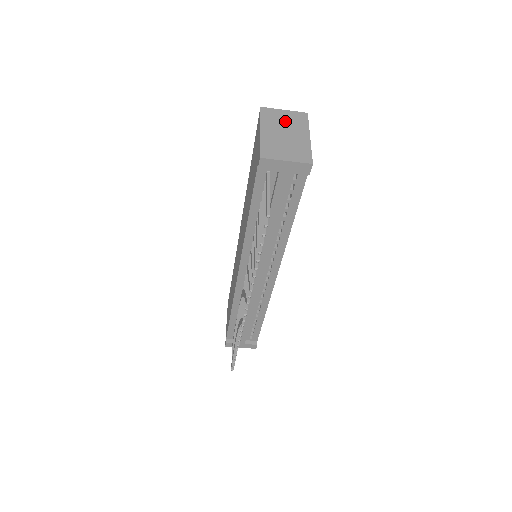
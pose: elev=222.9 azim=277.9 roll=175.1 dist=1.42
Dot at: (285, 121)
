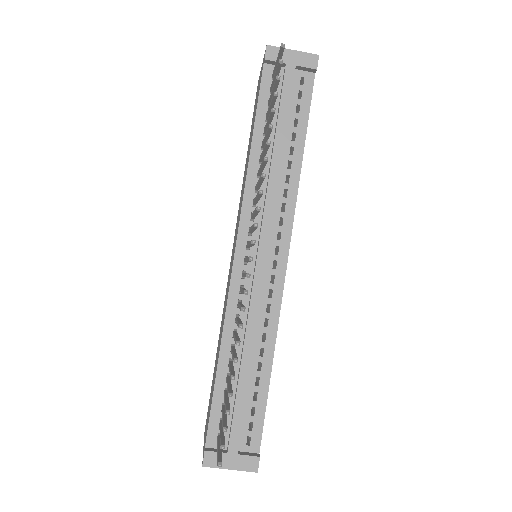
Dot at: occluded
